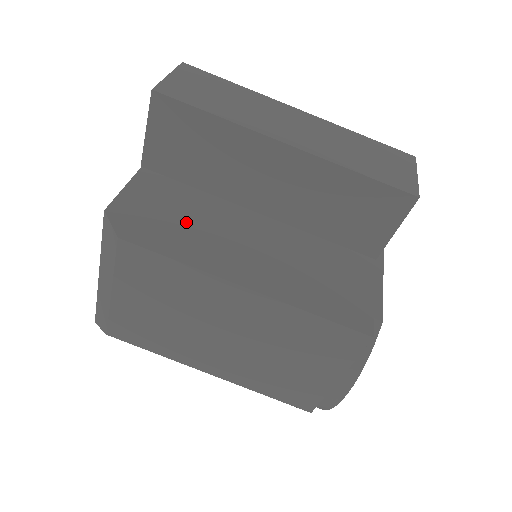
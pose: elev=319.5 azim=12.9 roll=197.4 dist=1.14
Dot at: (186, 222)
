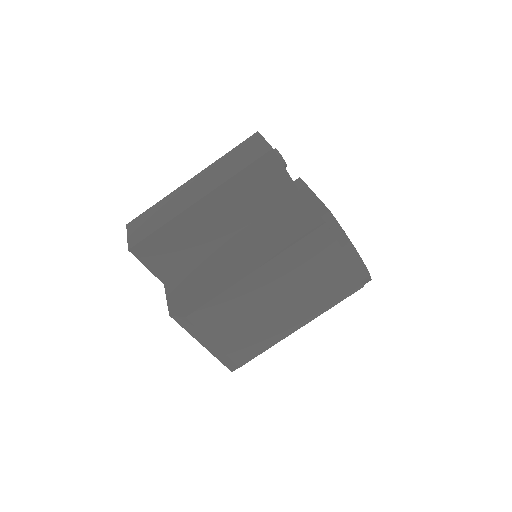
Dot at: (204, 279)
